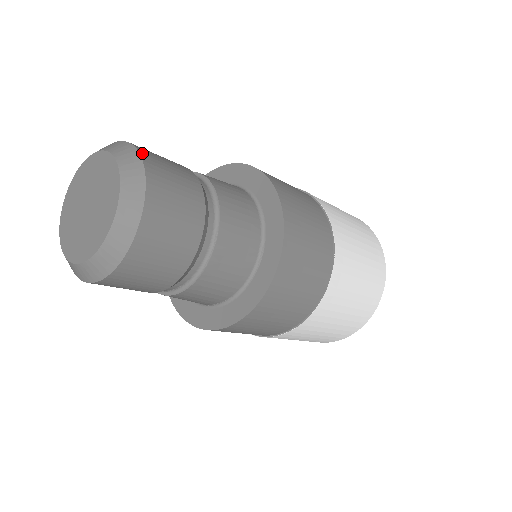
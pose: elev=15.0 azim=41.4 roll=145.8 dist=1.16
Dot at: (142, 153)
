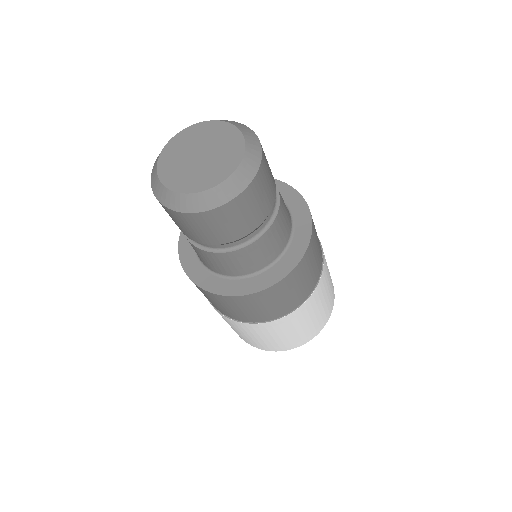
Dot at: (260, 169)
